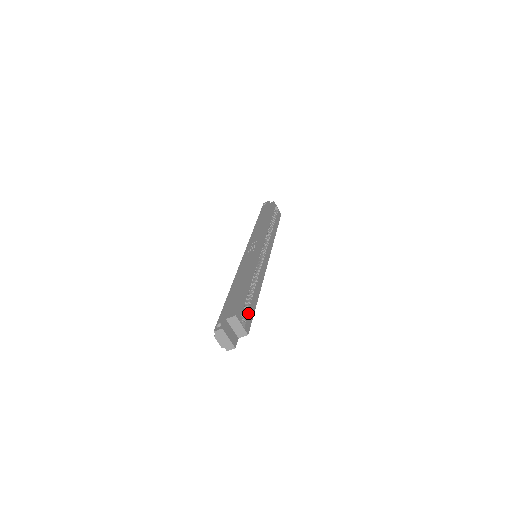
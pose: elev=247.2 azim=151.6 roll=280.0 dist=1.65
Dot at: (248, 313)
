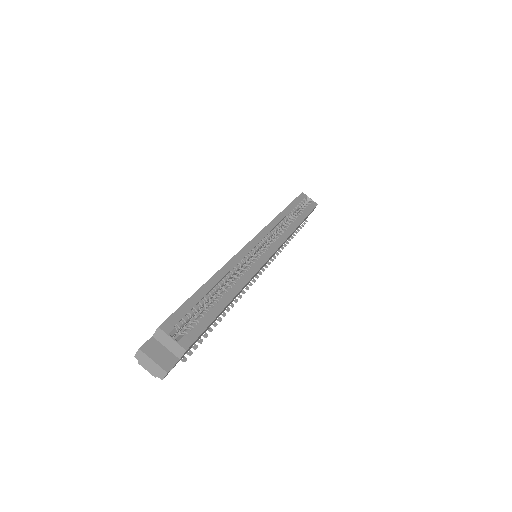
Dot at: (198, 322)
